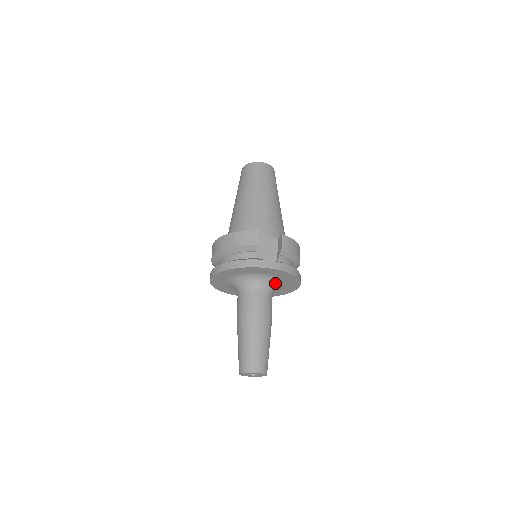
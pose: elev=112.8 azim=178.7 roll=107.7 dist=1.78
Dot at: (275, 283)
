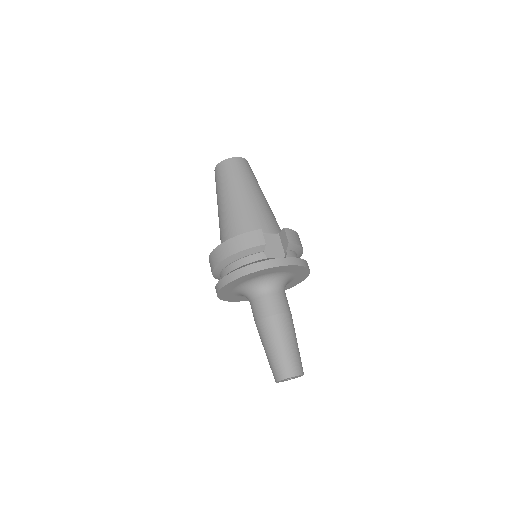
Dot at: (286, 279)
